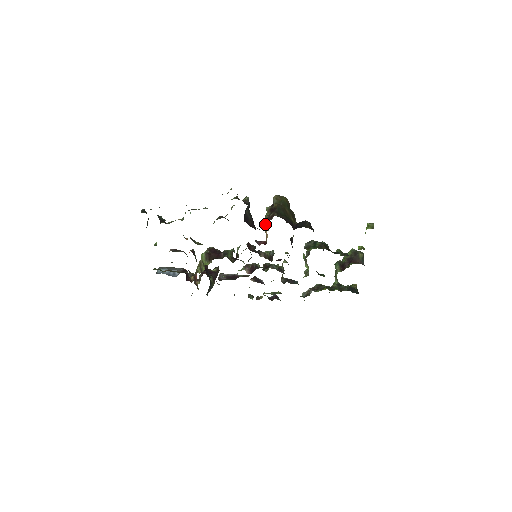
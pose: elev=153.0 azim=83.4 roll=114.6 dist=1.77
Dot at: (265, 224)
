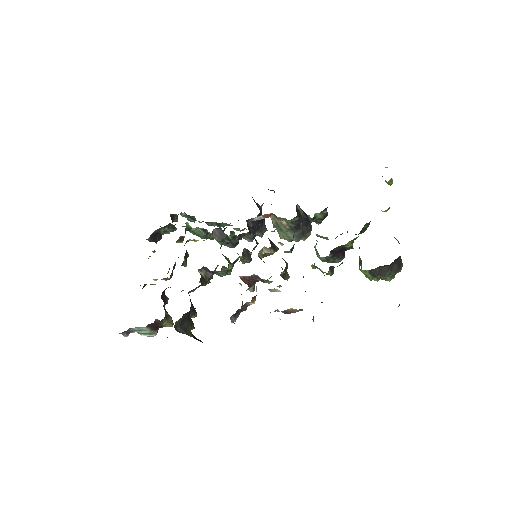
Dot at: occluded
